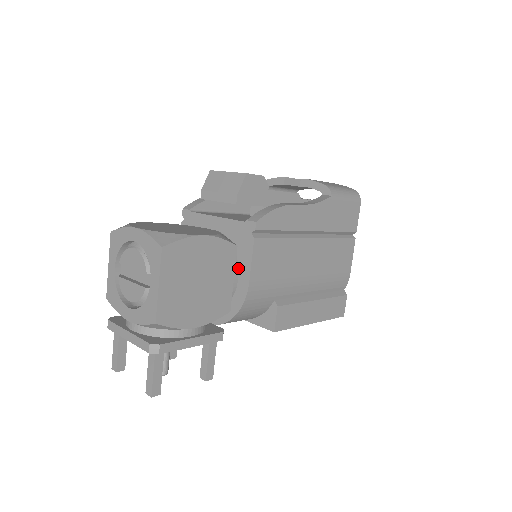
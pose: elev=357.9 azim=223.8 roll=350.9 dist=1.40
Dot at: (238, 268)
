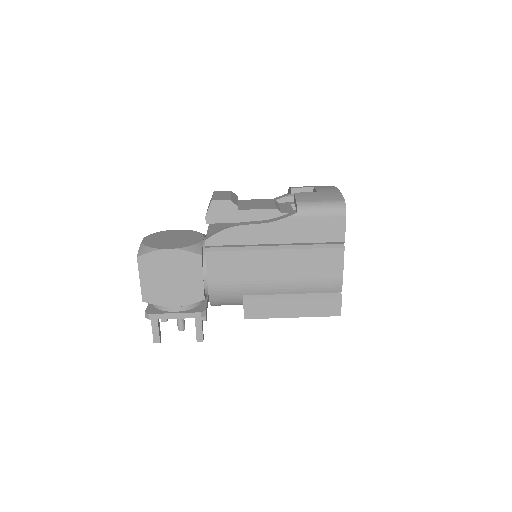
Dot at: occluded
